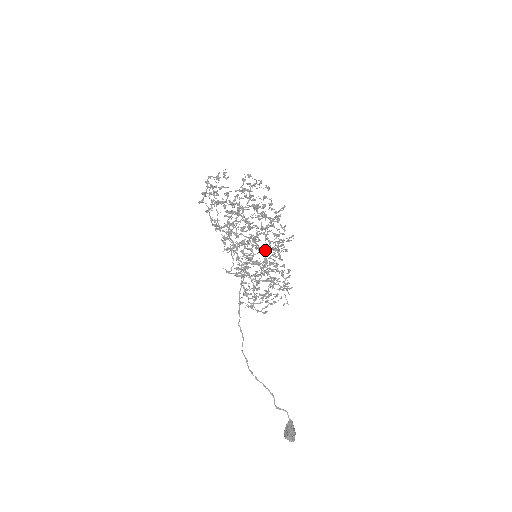
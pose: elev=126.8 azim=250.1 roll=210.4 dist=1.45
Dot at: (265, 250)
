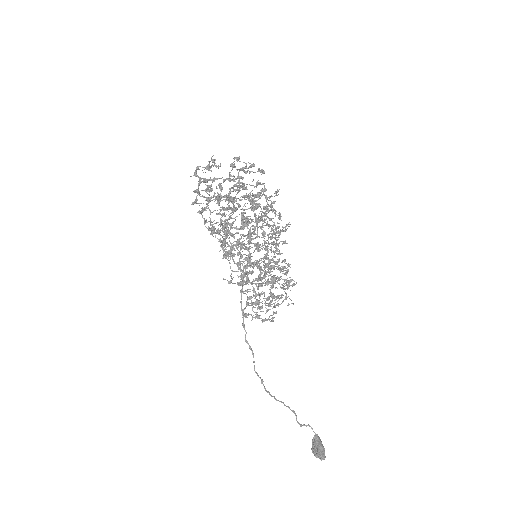
Dot at: occluded
